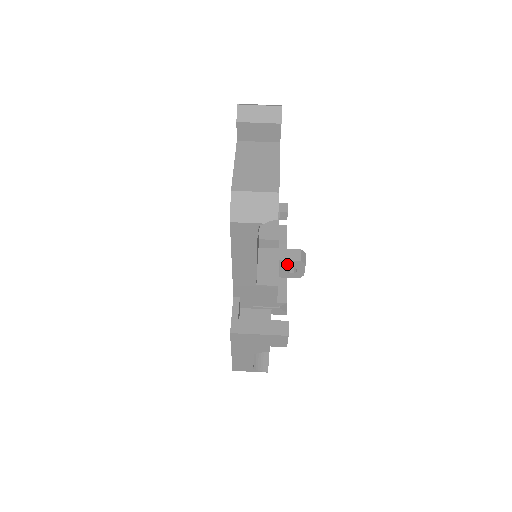
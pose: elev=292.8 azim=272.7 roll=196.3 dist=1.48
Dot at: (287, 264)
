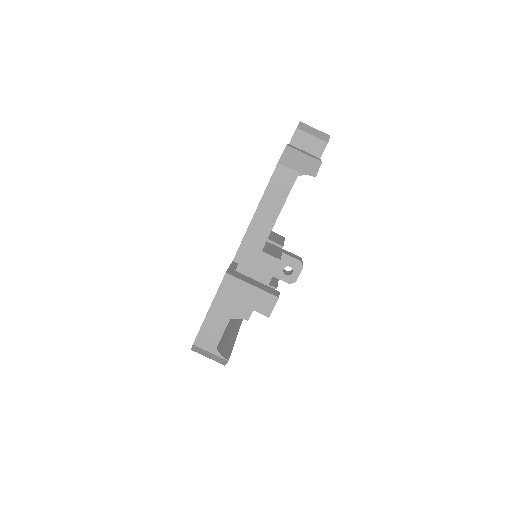
Dot at: (287, 261)
